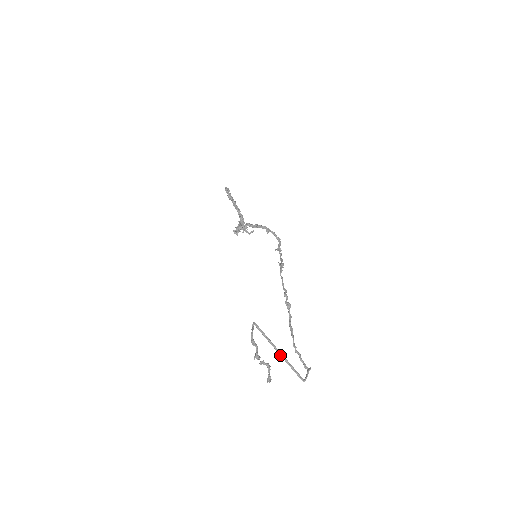
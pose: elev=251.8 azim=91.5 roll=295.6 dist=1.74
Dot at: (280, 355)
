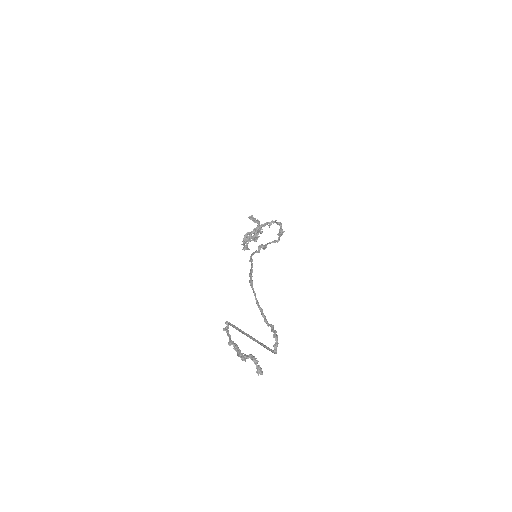
Dot at: occluded
